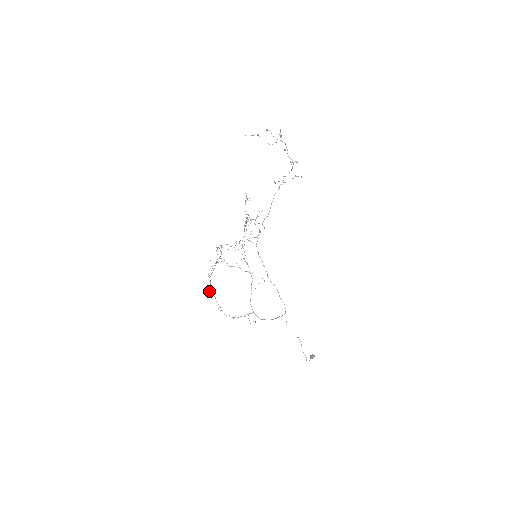
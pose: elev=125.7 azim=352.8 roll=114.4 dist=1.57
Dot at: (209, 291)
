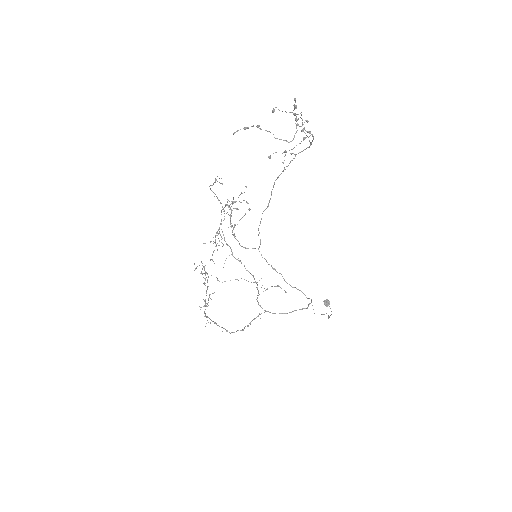
Dot at: (206, 323)
